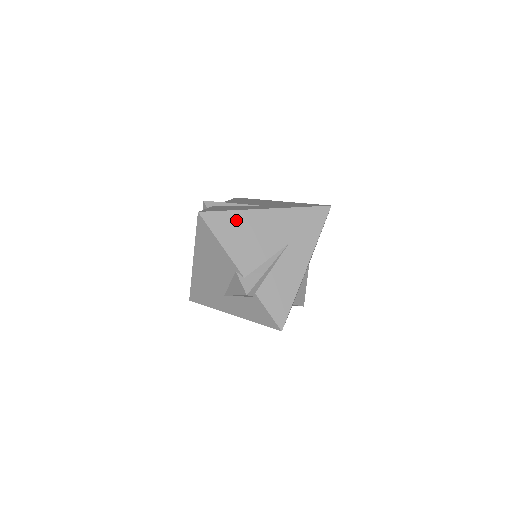
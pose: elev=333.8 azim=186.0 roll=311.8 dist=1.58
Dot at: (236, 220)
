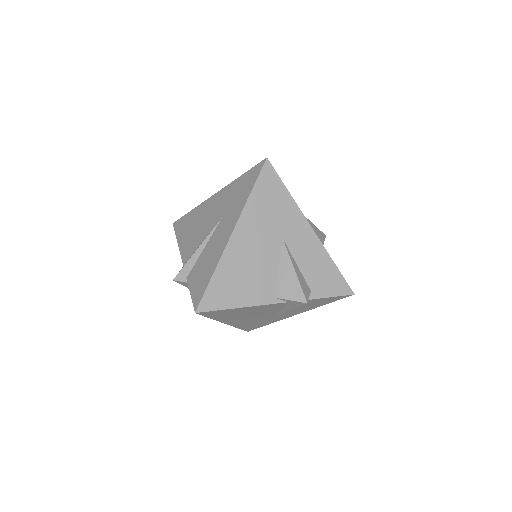
Dot at: (192, 217)
